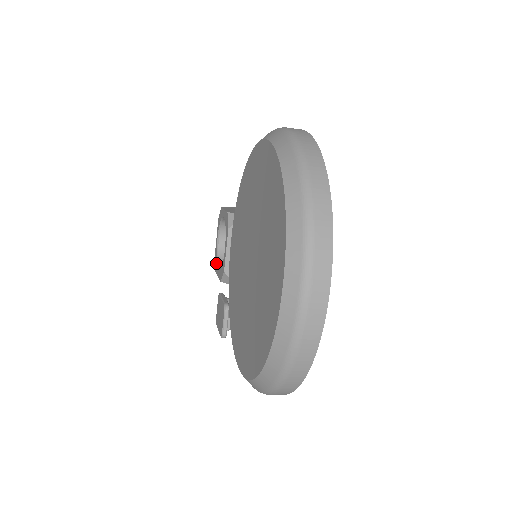
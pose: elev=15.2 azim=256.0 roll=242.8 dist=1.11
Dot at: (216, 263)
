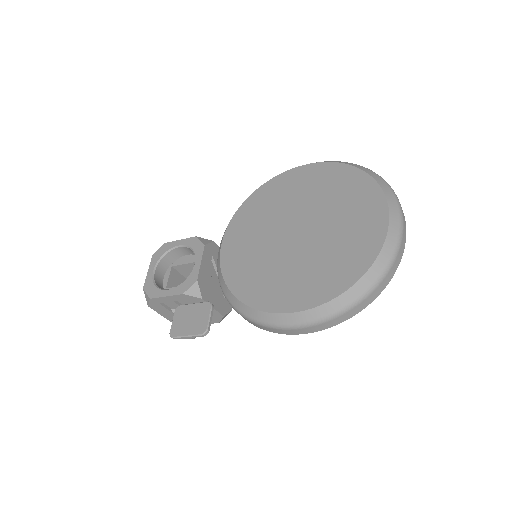
Dot at: (155, 289)
